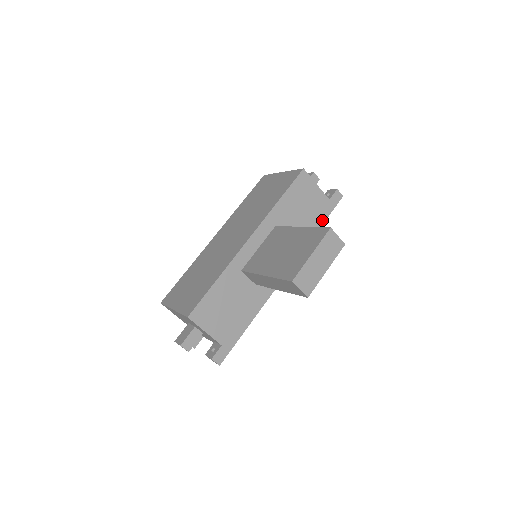
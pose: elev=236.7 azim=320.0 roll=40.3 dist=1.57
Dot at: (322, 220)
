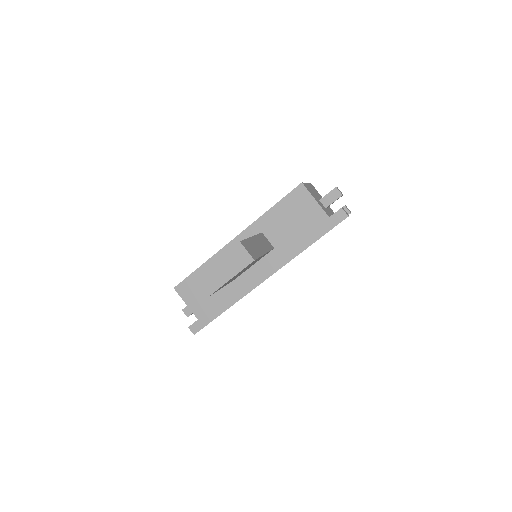
Dot at: (317, 236)
